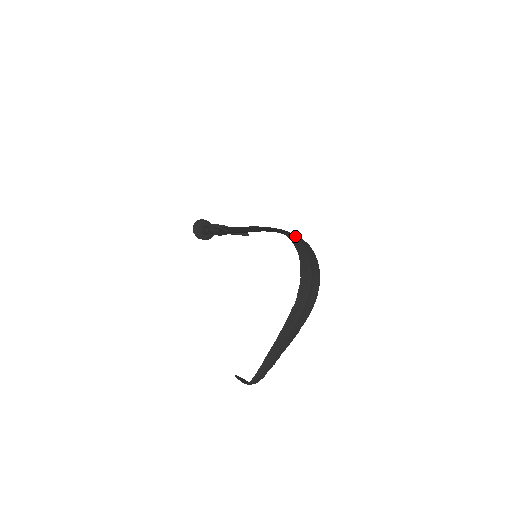
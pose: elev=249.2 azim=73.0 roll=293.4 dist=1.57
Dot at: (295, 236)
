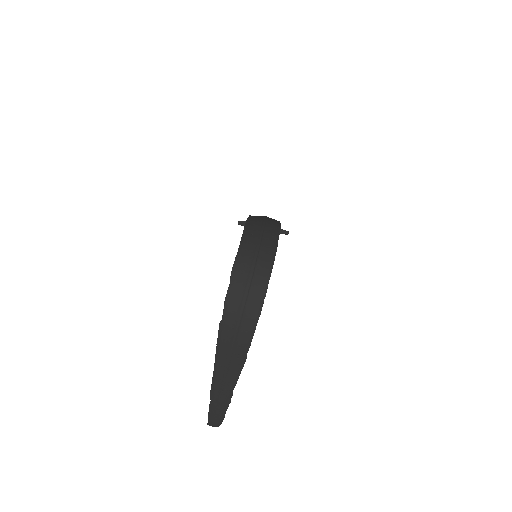
Dot at: (262, 222)
